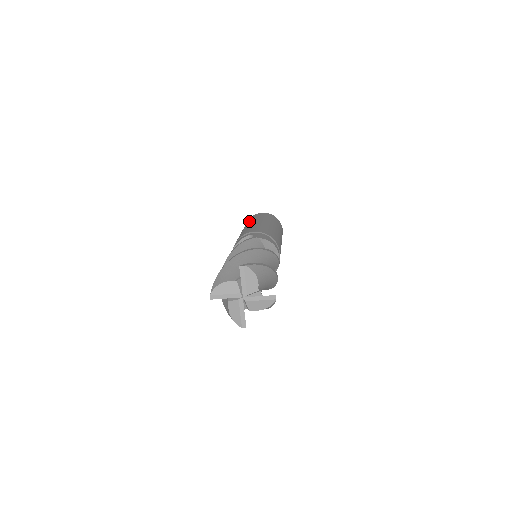
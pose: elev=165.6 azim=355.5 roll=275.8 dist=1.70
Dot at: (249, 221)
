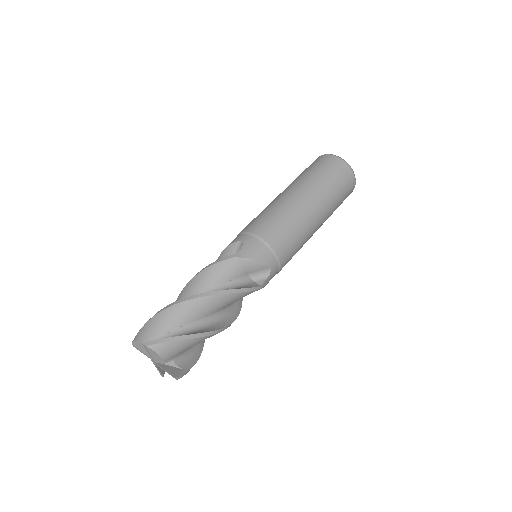
Dot at: (299, 176)
